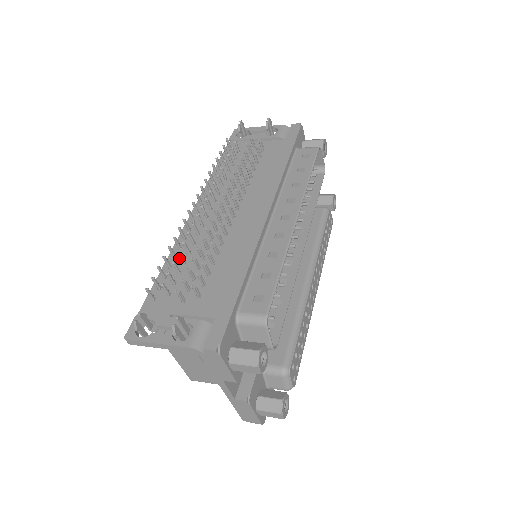
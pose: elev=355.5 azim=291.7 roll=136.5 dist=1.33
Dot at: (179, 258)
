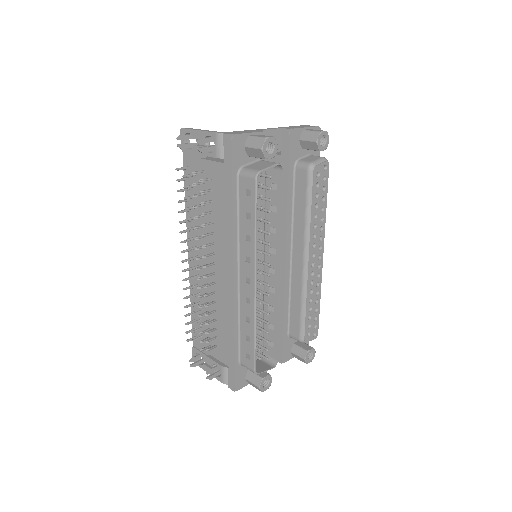
Dot at: (196, 305)
